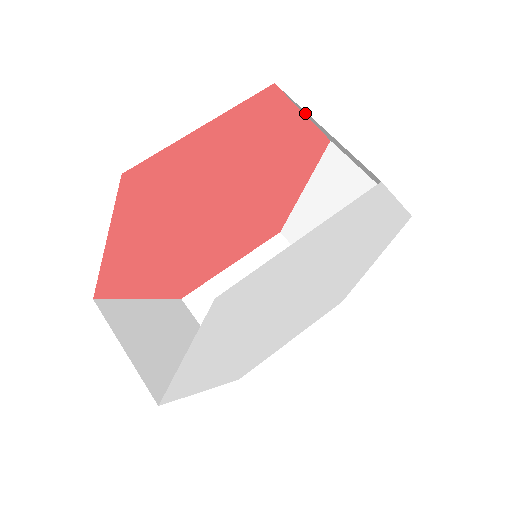
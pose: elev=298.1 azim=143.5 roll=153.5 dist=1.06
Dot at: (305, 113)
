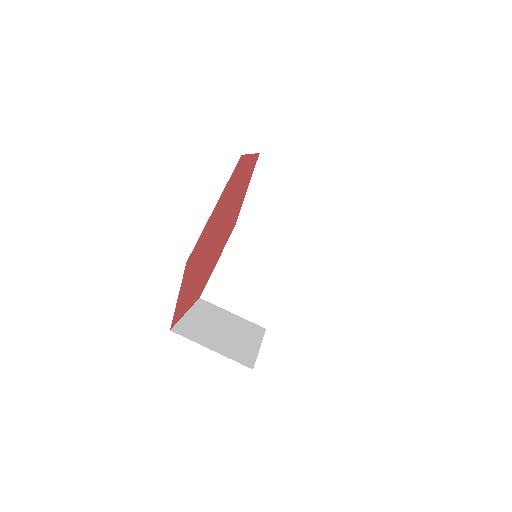
Dot at: occluded
